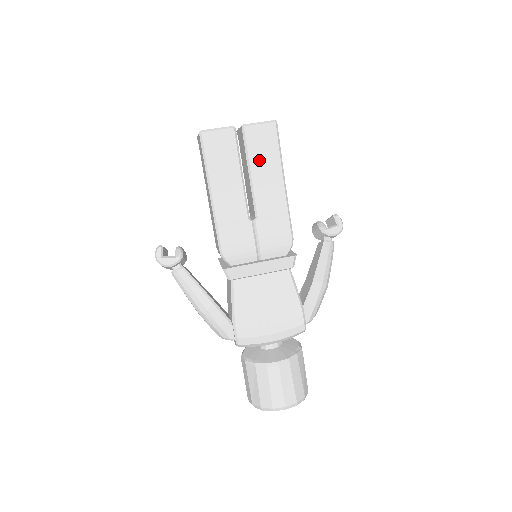
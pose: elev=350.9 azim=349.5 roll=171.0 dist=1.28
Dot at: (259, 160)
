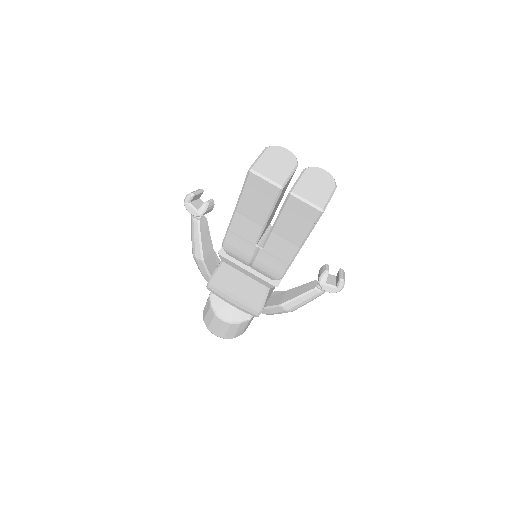
Dot at: (288, 222)
